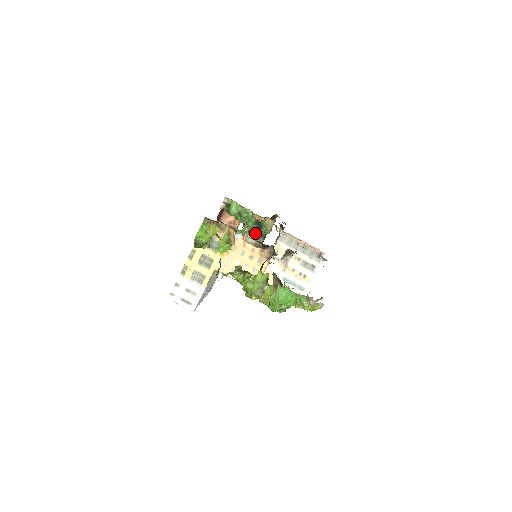
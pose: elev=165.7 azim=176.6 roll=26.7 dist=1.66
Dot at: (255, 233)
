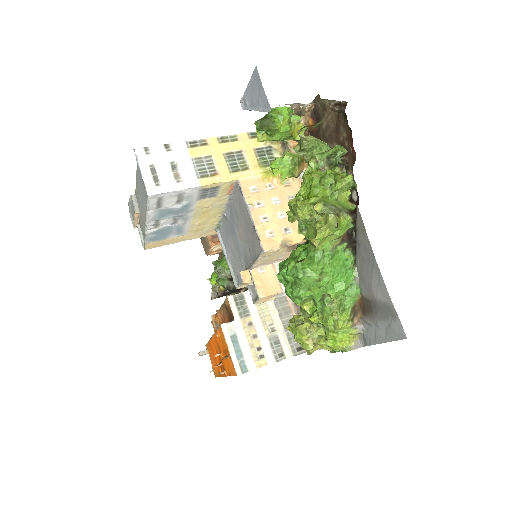
Dot at: occluded
